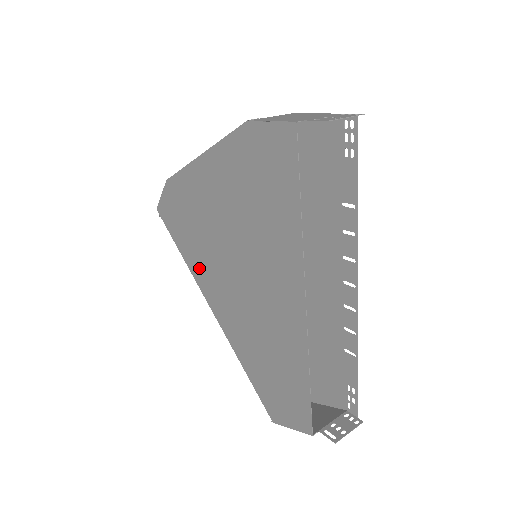
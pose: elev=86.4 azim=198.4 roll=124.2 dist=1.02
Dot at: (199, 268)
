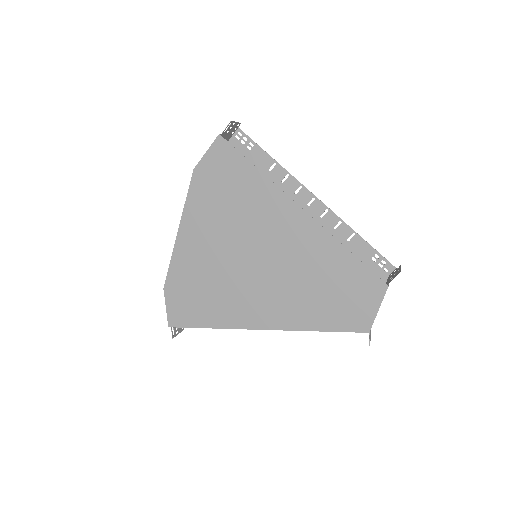
Dot at: (231, 312)
